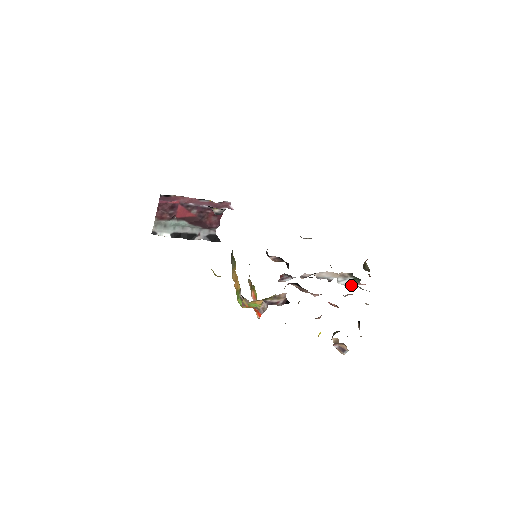
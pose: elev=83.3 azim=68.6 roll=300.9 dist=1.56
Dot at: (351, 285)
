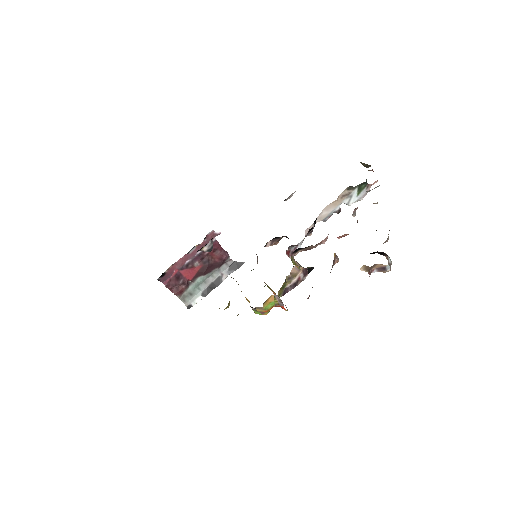
Dot at: (364, 195)
